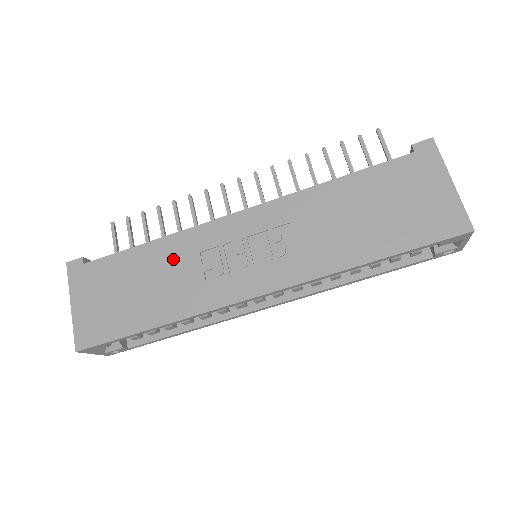
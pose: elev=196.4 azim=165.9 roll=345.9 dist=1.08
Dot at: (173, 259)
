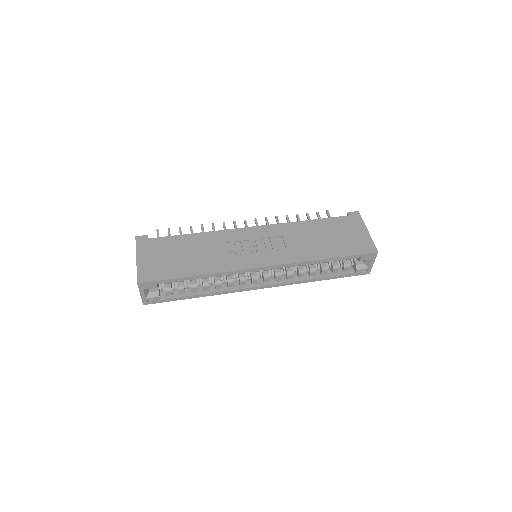
Dot at: (210, 243)
